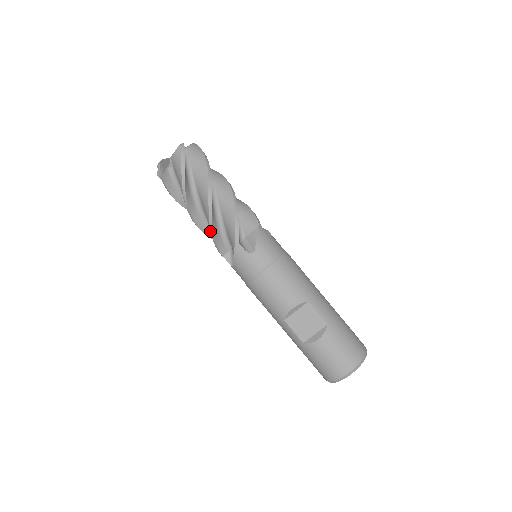
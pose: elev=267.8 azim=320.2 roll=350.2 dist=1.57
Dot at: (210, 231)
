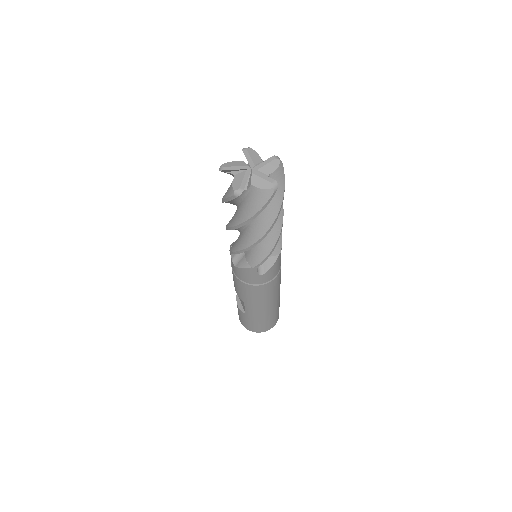
Dot at: occluded
